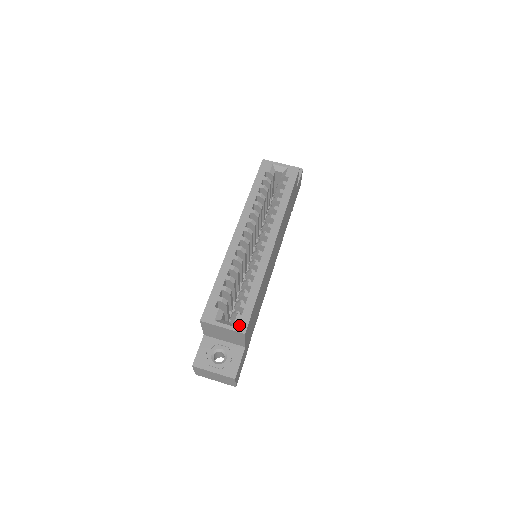
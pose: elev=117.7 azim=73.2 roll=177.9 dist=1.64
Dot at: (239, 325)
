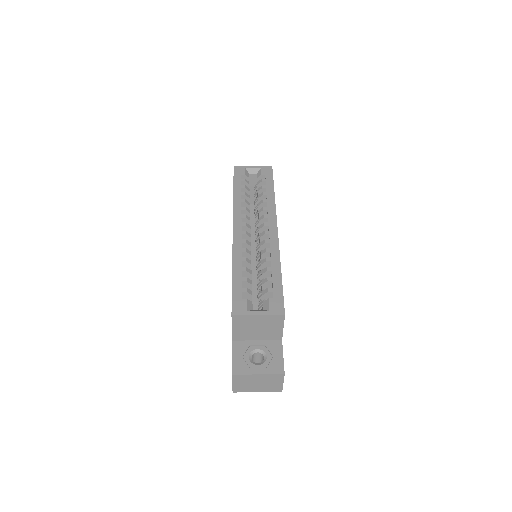
Dot at: (275, 308)
